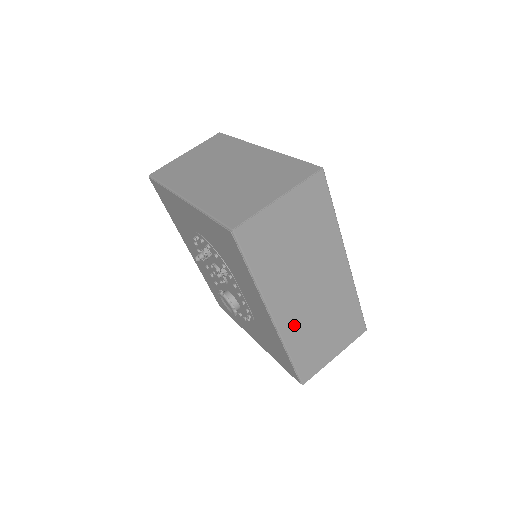
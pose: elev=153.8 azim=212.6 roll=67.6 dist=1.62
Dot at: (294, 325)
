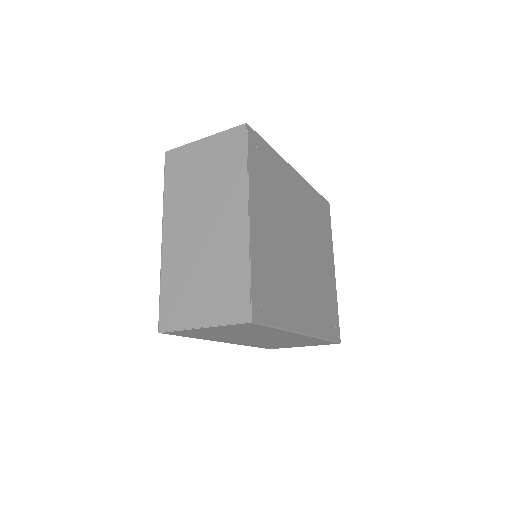
Dot at: (248, 343)
